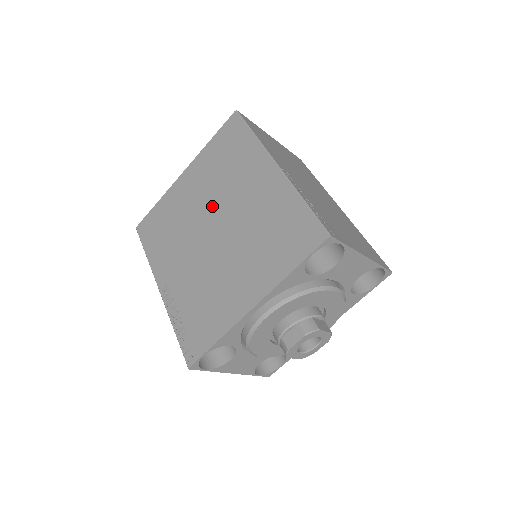
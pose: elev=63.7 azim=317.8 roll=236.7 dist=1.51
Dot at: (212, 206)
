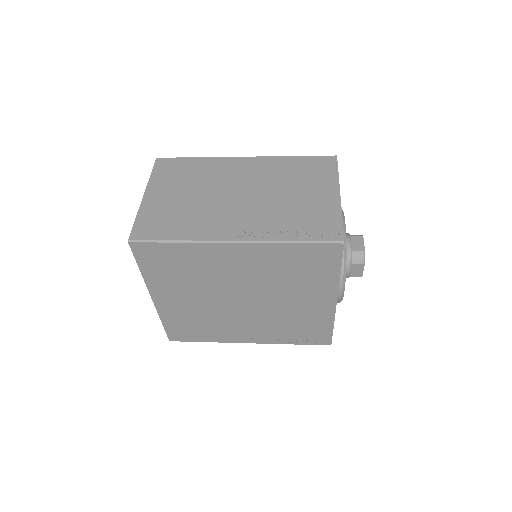
Dot at: (217, 294)
